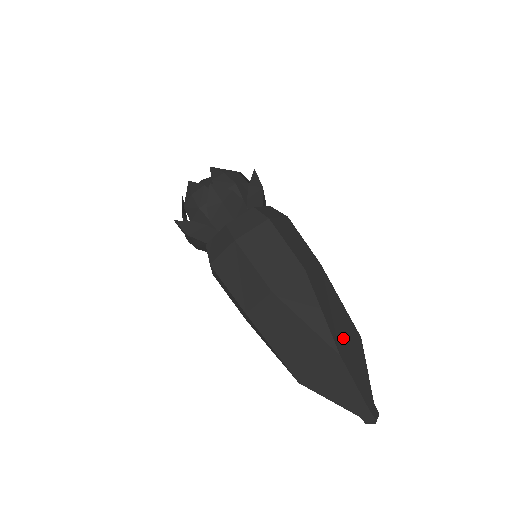
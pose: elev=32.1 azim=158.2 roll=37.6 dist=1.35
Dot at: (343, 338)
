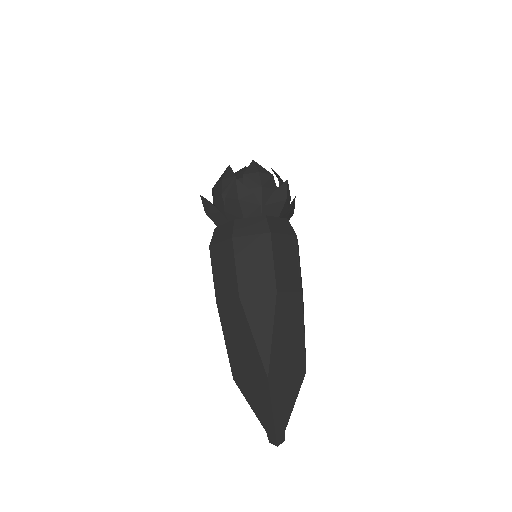
Dot at: (283, 365)
